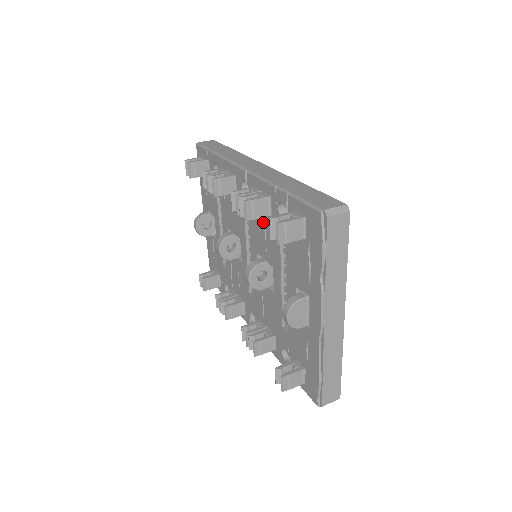
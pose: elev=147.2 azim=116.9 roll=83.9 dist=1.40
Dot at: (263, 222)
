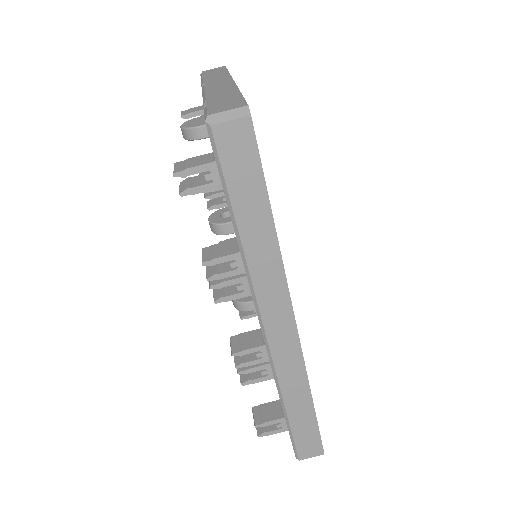
Dot at: occluded
